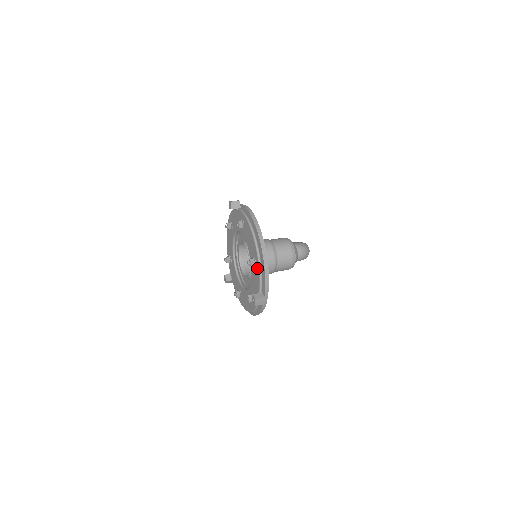
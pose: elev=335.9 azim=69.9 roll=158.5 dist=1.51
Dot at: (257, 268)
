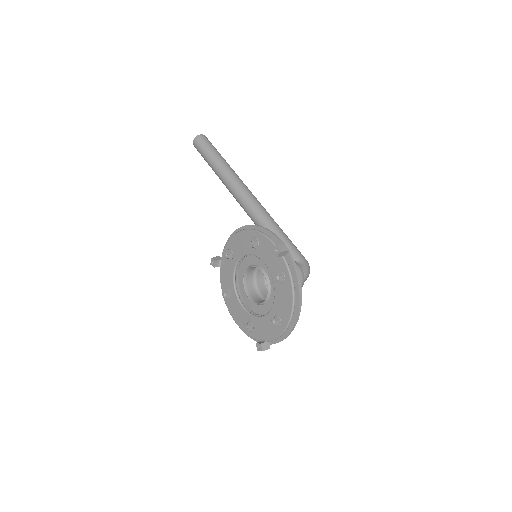
Dot at: (279, 330)
